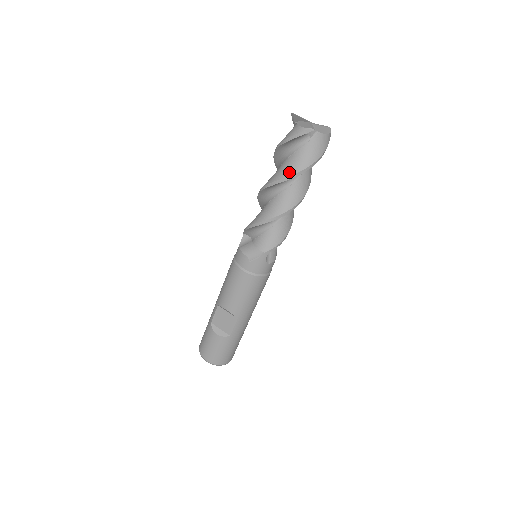
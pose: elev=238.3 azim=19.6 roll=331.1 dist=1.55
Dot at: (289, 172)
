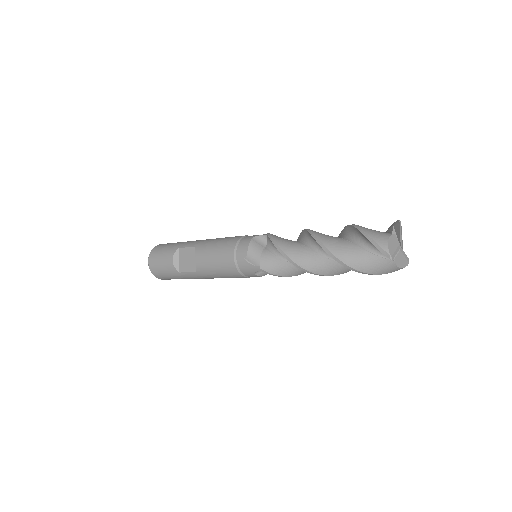
Dot at: (340, 255)
